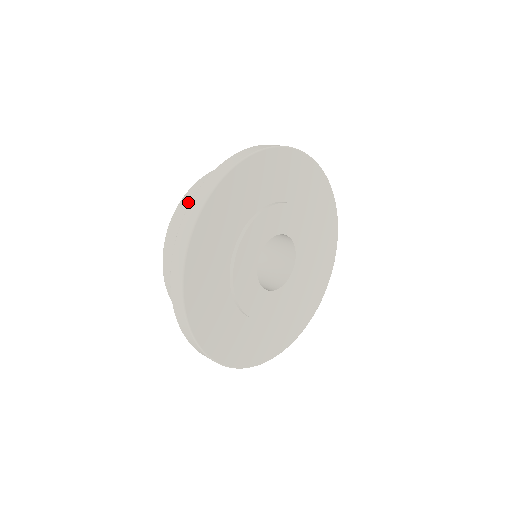
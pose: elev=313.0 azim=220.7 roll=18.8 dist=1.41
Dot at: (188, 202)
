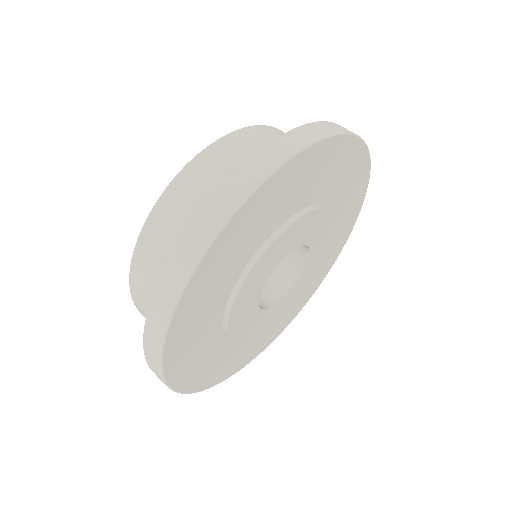
Dot at: (173, 204)
